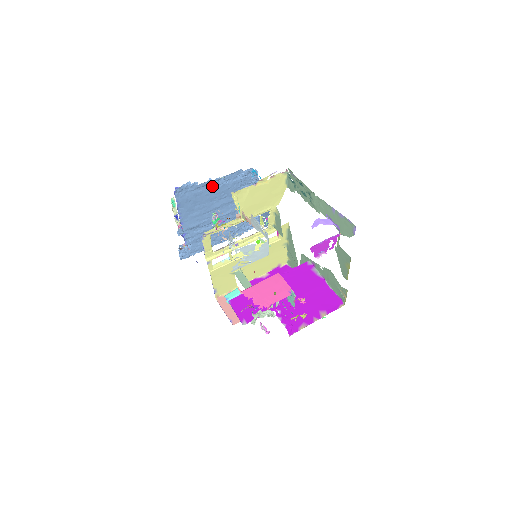
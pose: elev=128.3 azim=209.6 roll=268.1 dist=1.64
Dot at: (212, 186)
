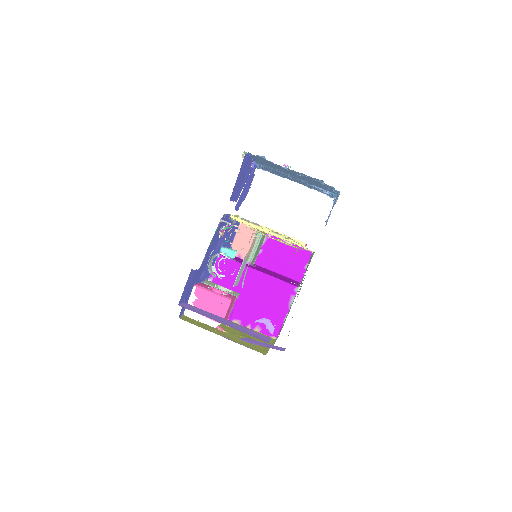
Dot at: (289, 169)
